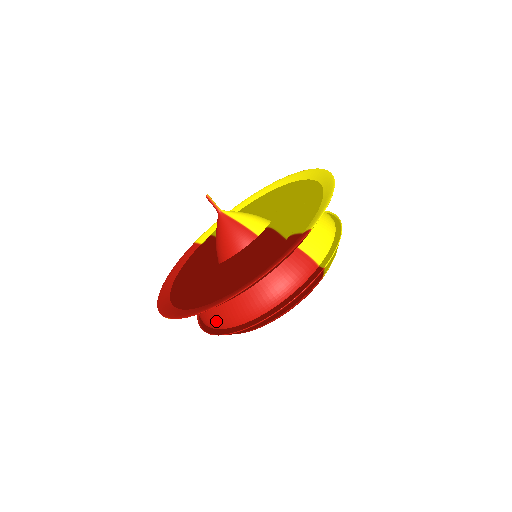
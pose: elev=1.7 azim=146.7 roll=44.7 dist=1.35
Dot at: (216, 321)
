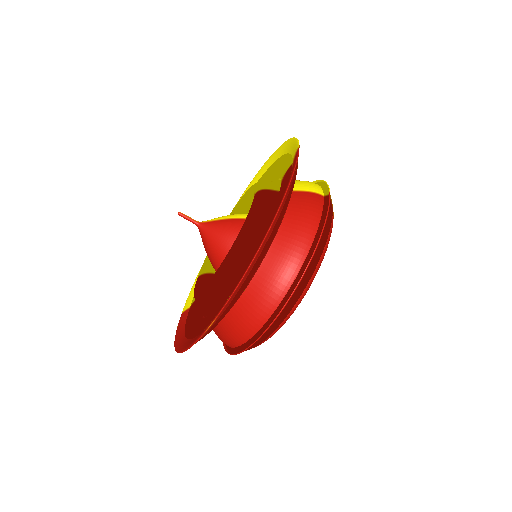
Dot at: (262, 308)
